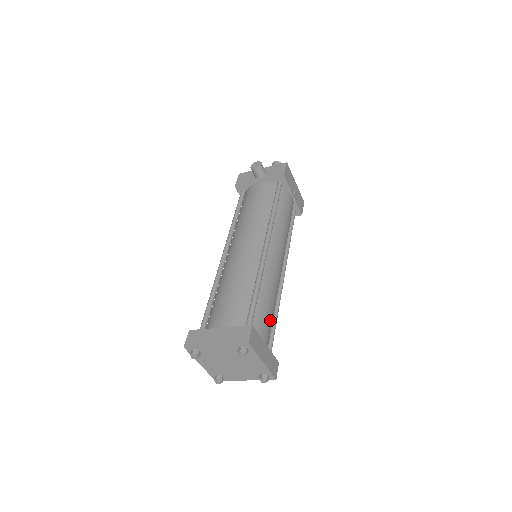
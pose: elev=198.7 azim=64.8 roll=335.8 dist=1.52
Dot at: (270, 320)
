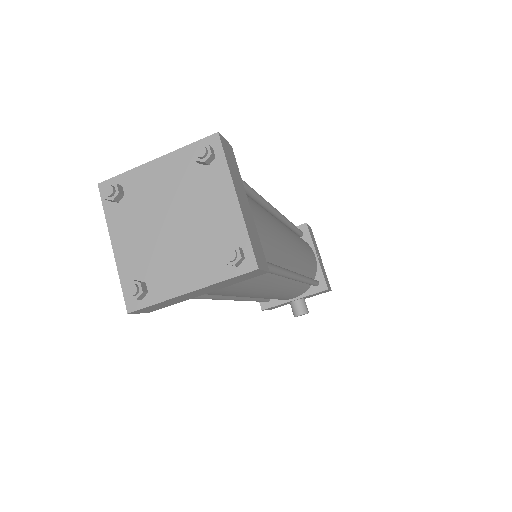
Dot at: (264, 225)
